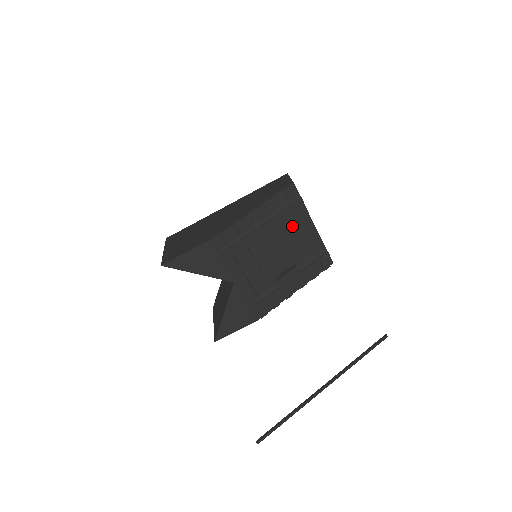
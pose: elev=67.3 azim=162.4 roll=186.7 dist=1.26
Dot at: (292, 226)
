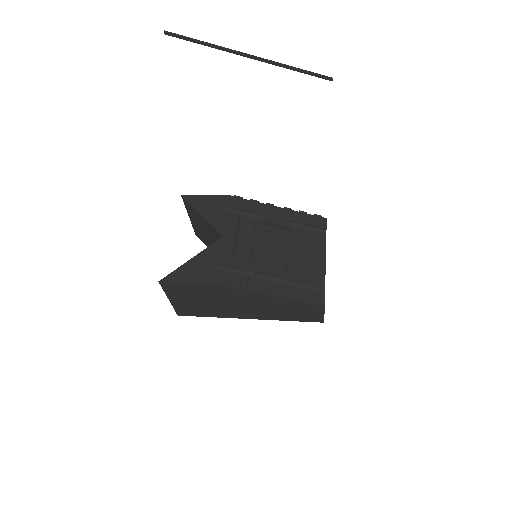
Dot at: (305, 241)
